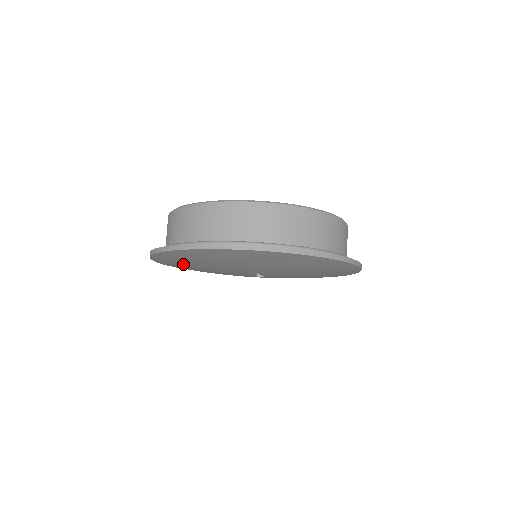
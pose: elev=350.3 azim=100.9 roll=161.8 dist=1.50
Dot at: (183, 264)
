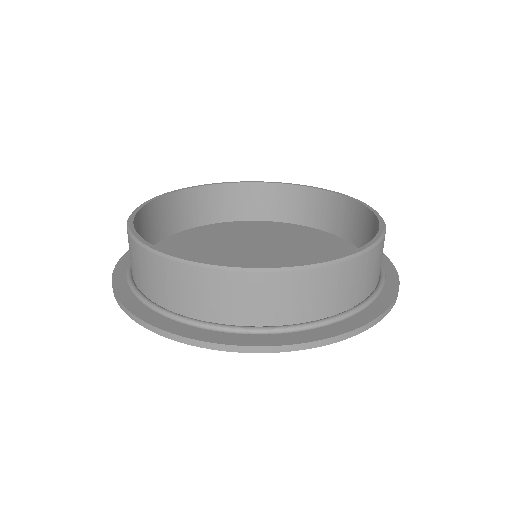
Dot at: occluded
